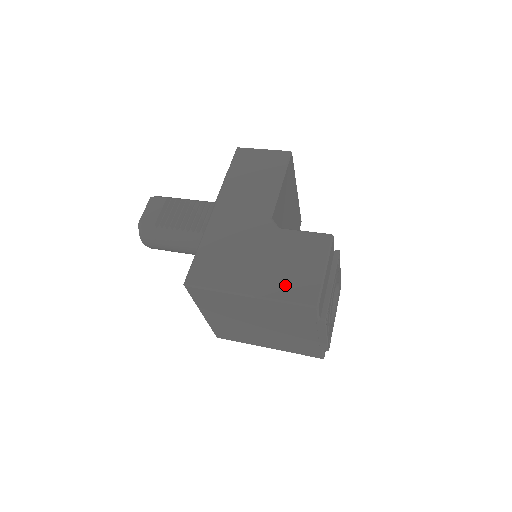
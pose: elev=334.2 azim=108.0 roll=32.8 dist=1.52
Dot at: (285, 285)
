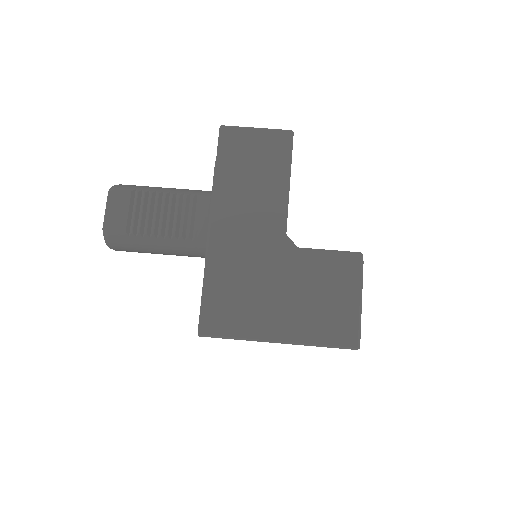
Dot at: (319, 325)
